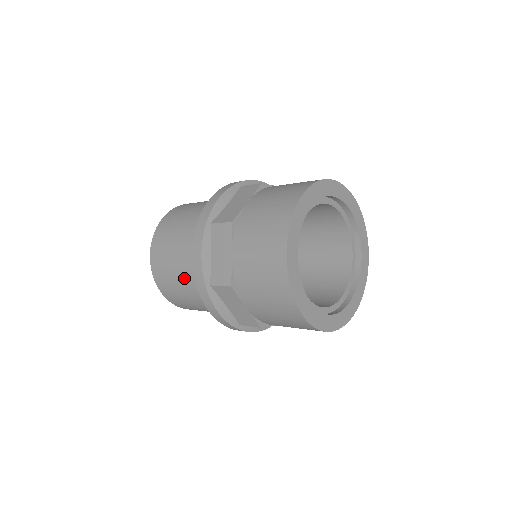
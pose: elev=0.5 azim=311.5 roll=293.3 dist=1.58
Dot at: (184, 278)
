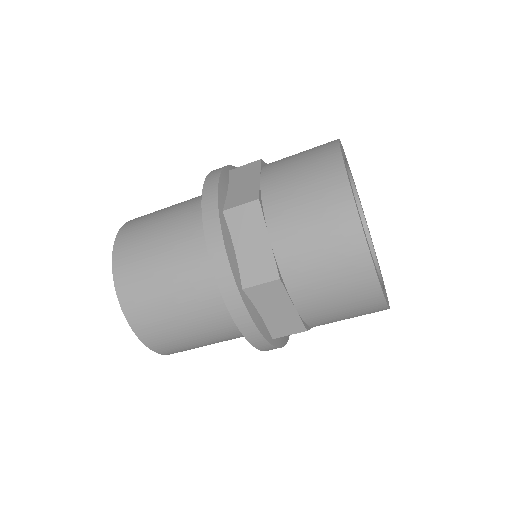
Dot at: (170, 237)
